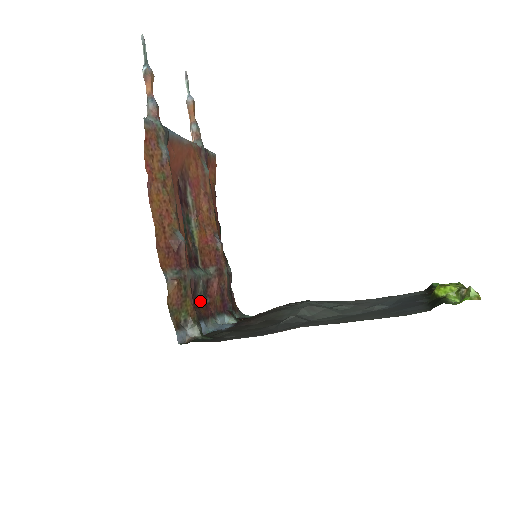
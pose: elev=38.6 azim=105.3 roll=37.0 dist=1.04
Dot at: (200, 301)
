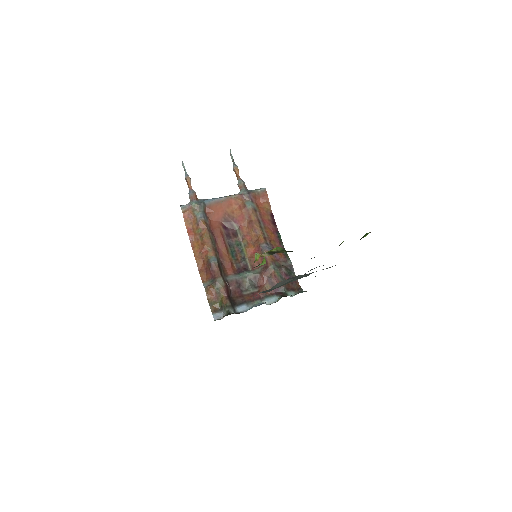
Dot at: (247, 292)
